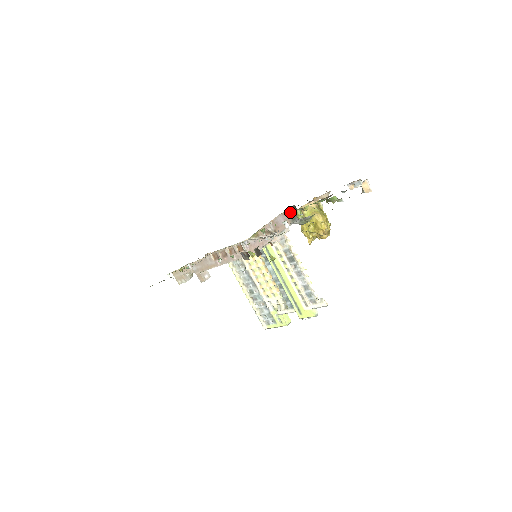
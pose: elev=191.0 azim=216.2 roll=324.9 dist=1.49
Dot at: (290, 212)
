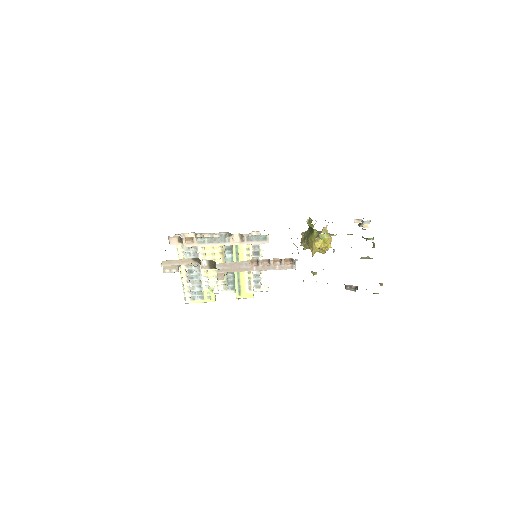
Dot at: occluded
